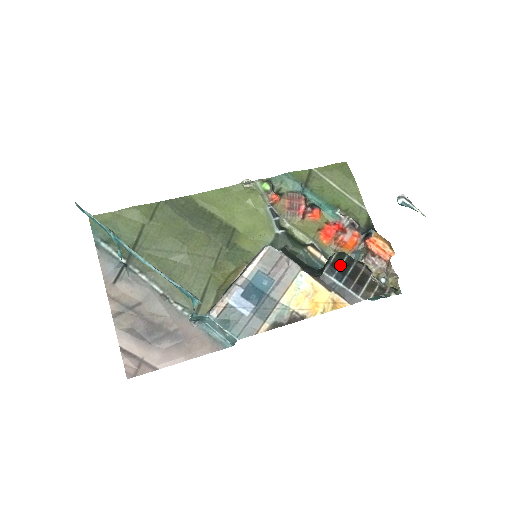
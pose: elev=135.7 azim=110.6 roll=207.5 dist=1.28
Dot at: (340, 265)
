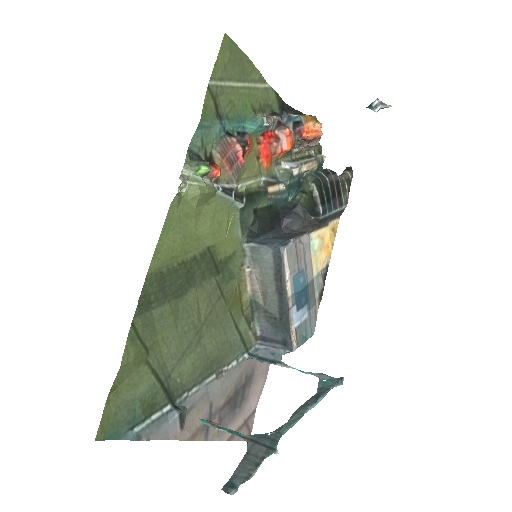
Dot at: (324, 196)
